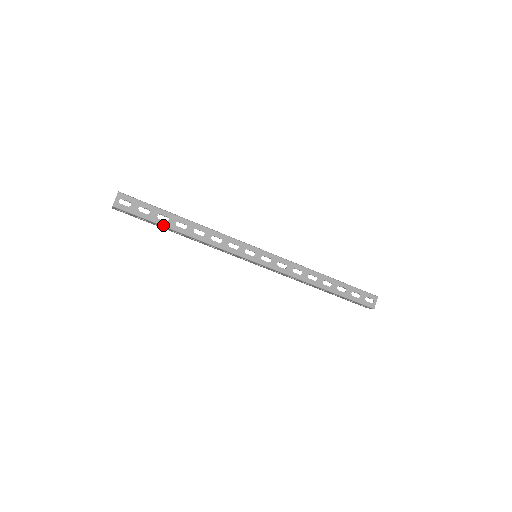
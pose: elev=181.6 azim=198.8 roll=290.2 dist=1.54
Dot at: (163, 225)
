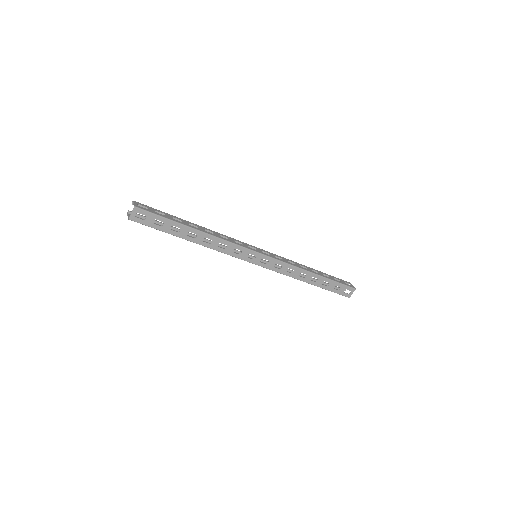
Dot at: (175, 235)
